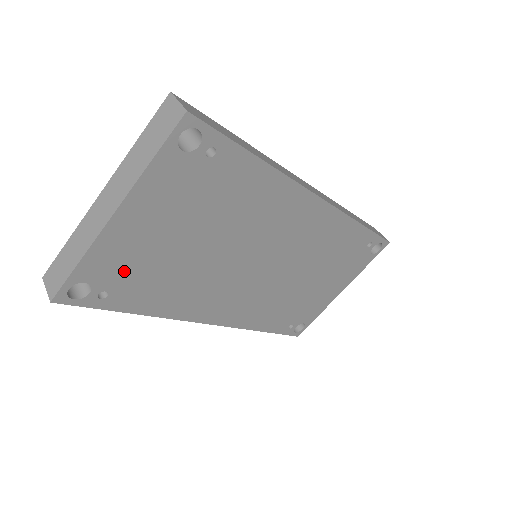
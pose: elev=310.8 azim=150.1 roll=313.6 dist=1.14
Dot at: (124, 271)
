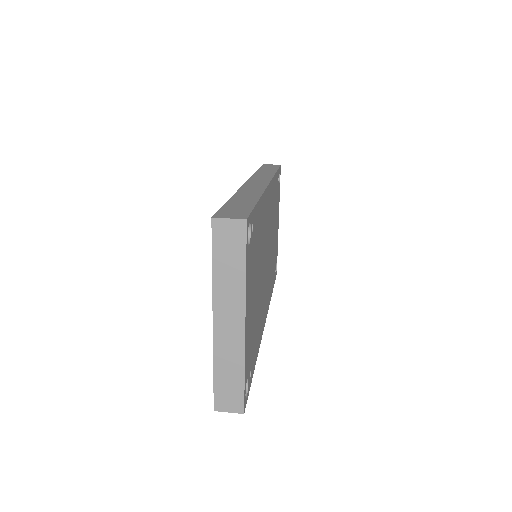
Dot at: (250, 349)
